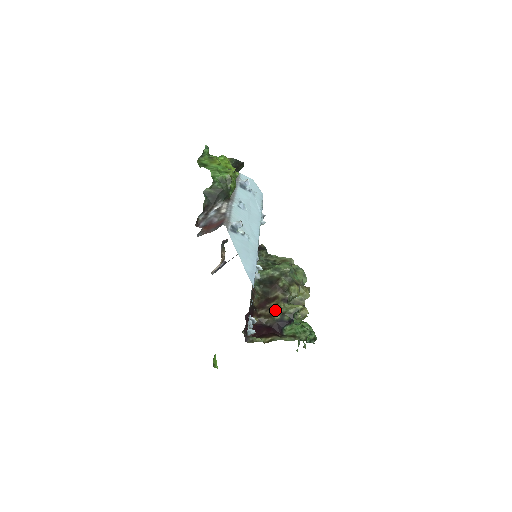
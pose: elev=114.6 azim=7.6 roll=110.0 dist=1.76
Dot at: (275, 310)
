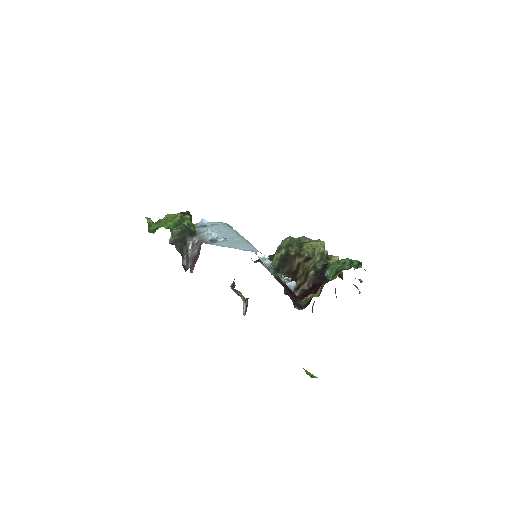
Dot at: (306, 272)
